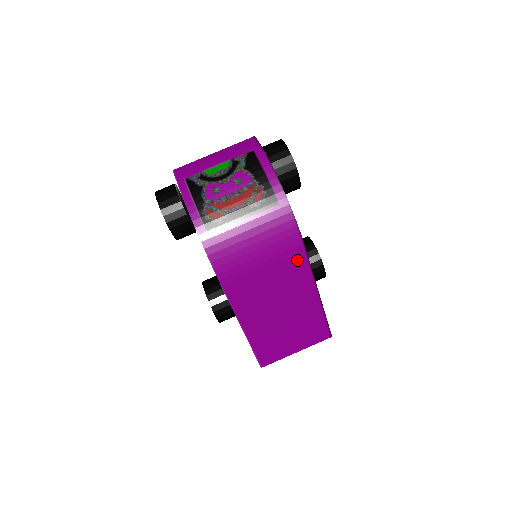
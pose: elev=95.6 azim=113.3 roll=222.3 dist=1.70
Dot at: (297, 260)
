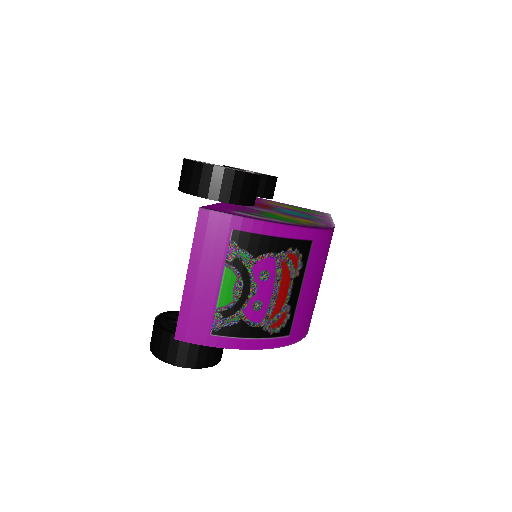
Dot at: occluded
